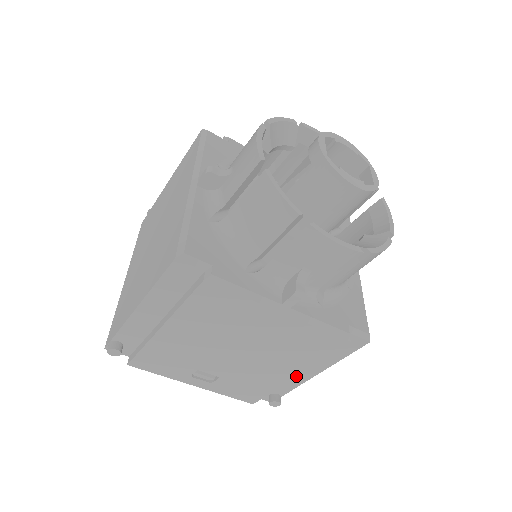
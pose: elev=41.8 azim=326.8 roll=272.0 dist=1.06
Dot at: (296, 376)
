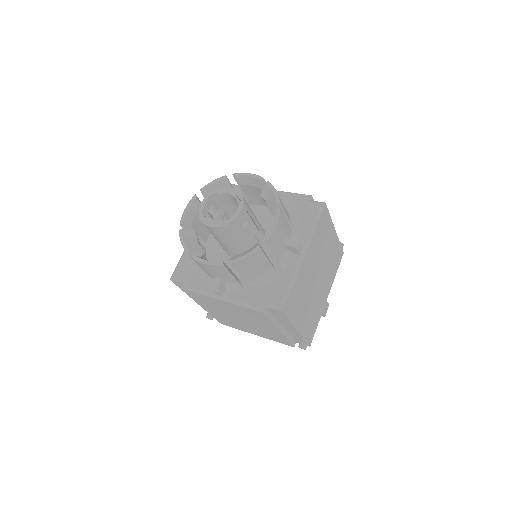
Dot at: (291, 331)
